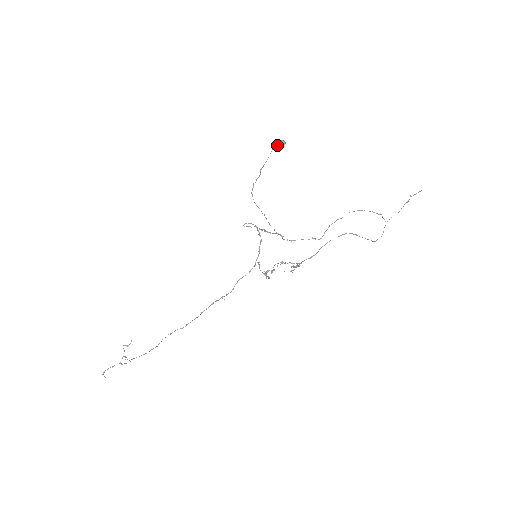
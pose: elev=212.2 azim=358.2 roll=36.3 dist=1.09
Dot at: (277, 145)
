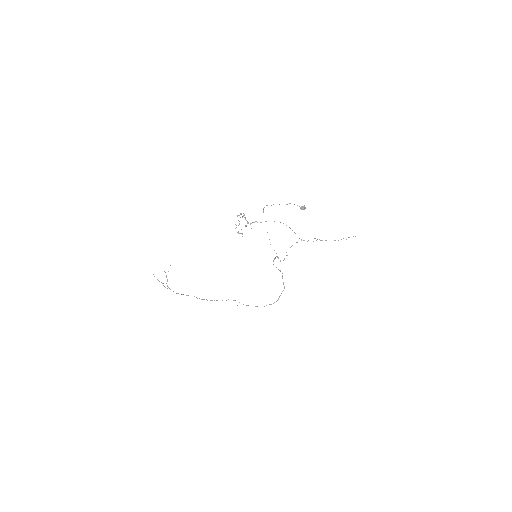
Dot at: (300, 207)
